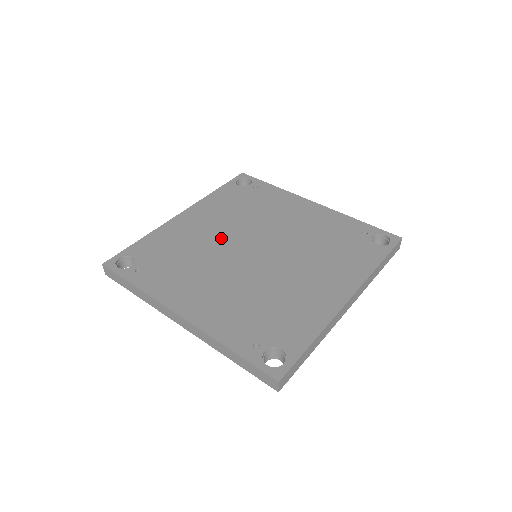
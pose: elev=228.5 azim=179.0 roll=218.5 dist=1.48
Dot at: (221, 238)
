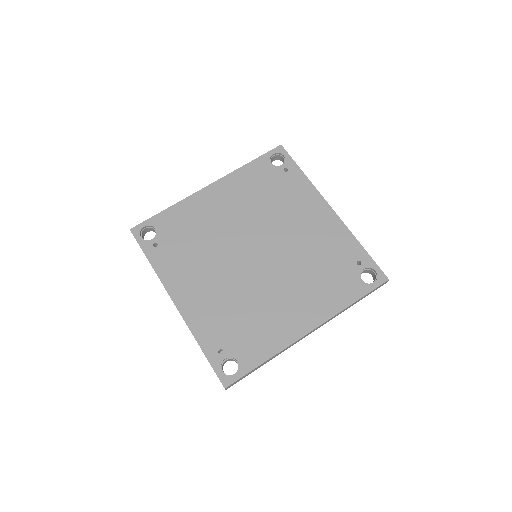
Dot at: (232, 229)
